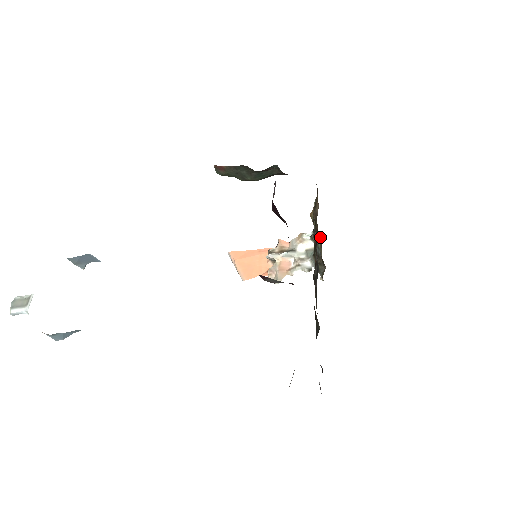
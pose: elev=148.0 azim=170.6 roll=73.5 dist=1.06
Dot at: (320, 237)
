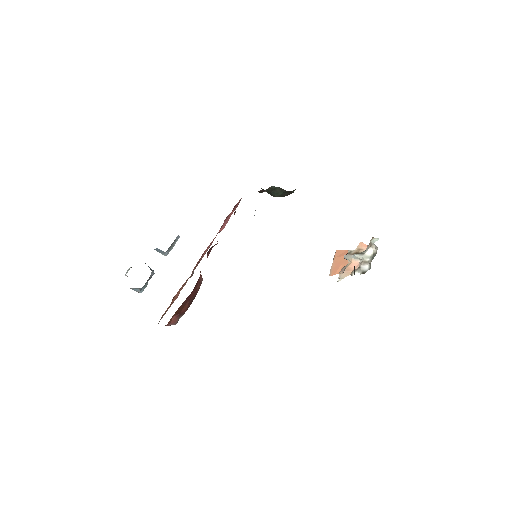
Dot at: occluded
